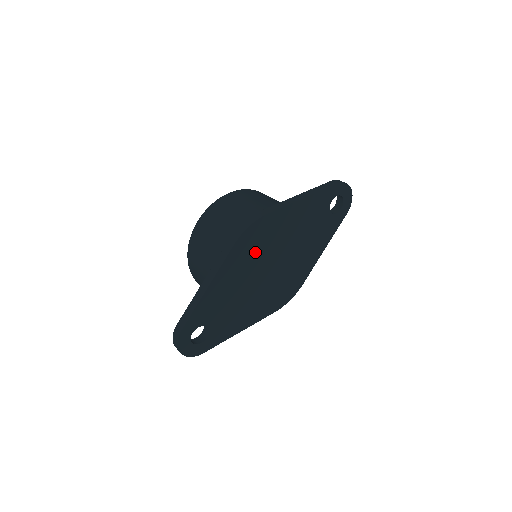
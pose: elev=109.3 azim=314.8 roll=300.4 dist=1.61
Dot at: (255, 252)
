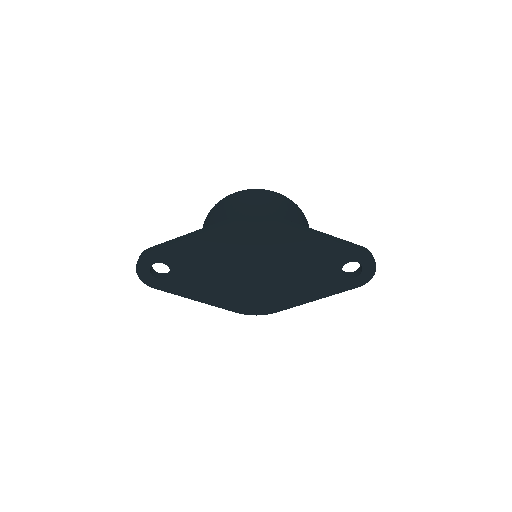
Dot at: (248, 245)
